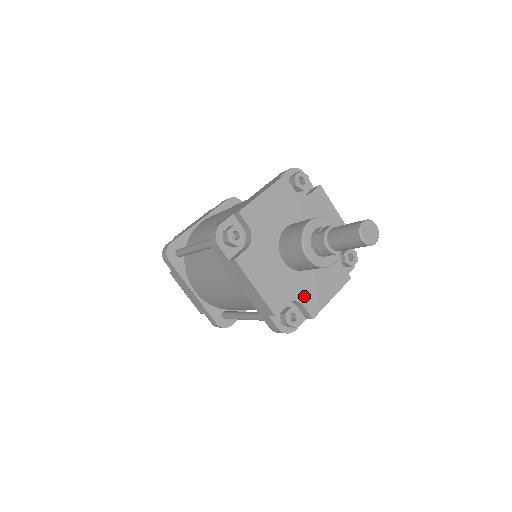
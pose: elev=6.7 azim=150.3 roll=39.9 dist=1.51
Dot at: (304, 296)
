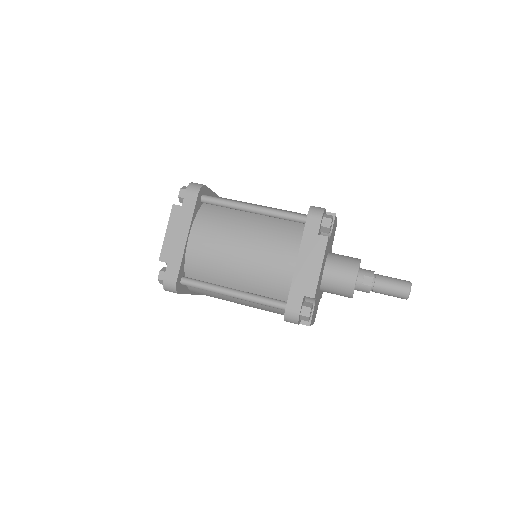
Dot at: (321, 294)
